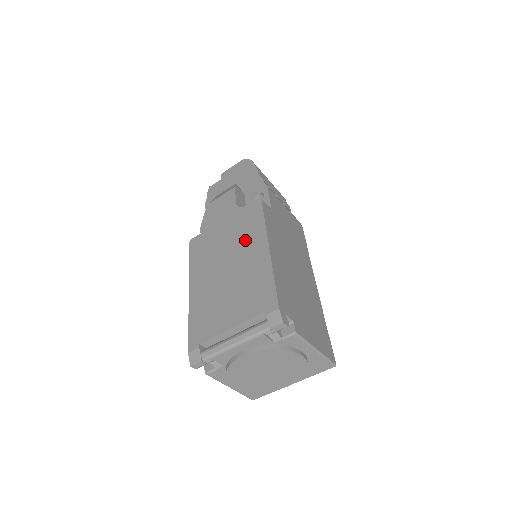
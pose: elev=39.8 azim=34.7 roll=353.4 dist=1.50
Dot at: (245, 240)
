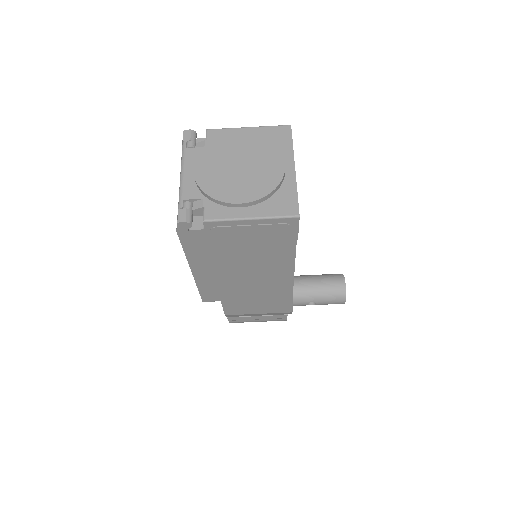
Dot at: occluded
